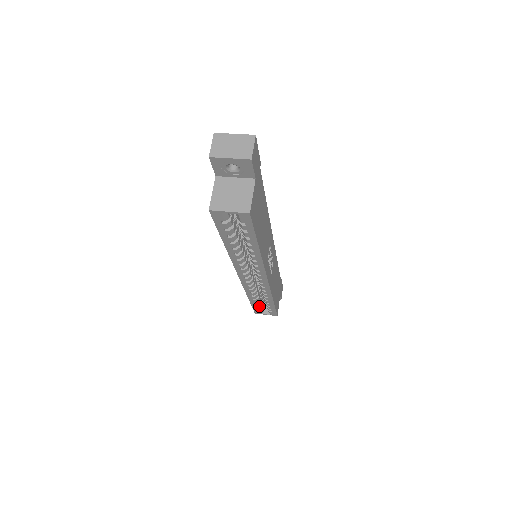
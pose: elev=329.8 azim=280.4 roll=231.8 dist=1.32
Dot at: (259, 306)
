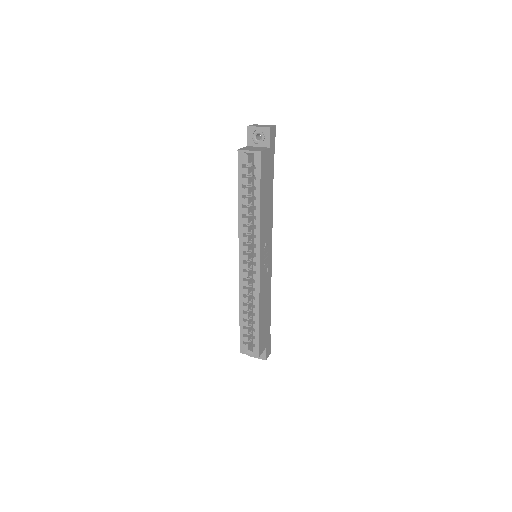
Dot at: (246, 333)
